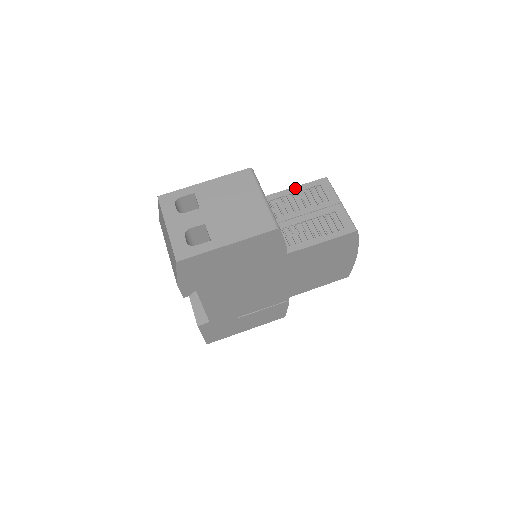
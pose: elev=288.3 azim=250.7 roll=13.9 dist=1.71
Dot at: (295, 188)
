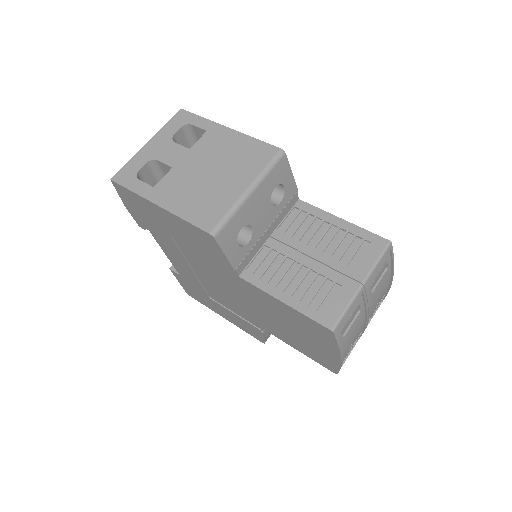
Dot at: (341, 221)
